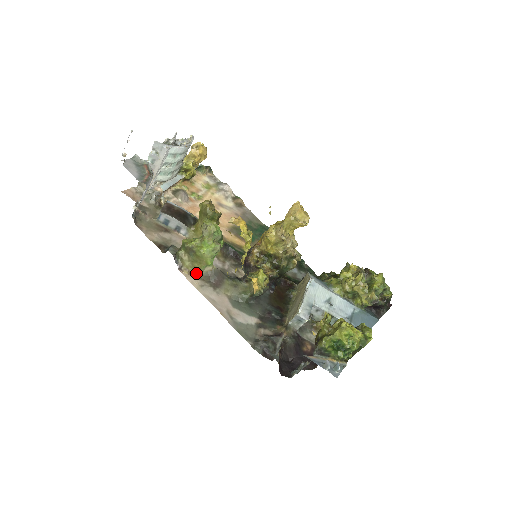
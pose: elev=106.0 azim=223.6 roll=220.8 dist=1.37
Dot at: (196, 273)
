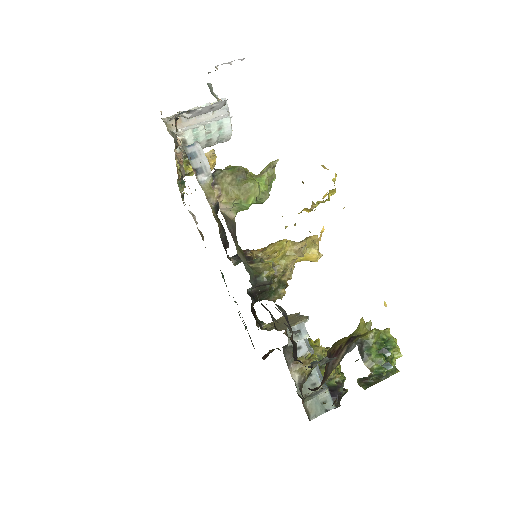
Dot at: (221, 205)
